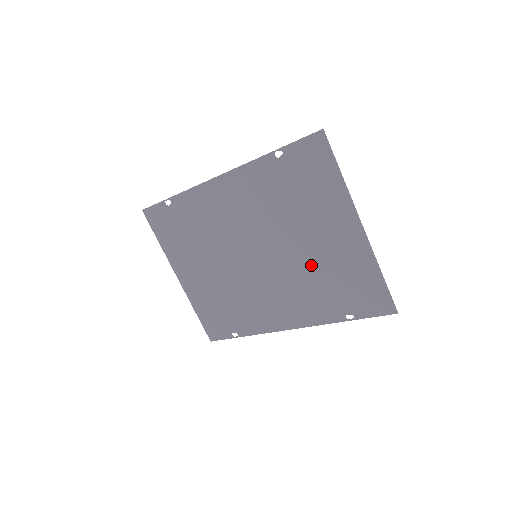
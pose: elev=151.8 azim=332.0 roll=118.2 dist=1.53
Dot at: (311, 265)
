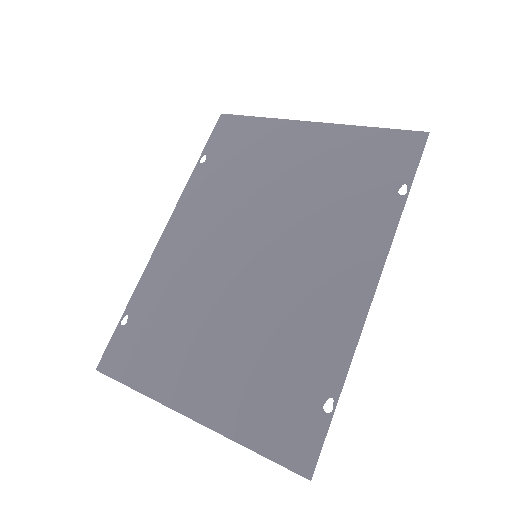
Dot at: (312, 195)
